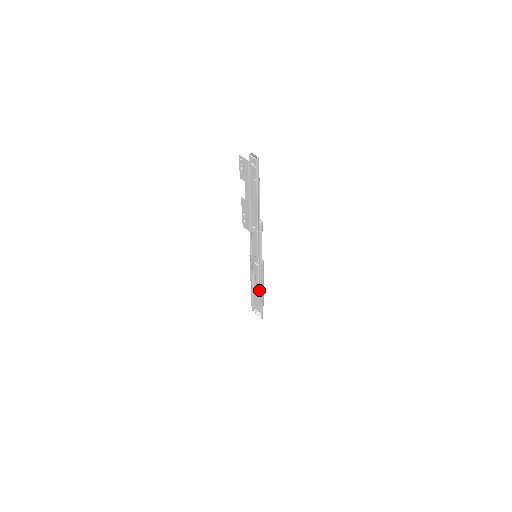
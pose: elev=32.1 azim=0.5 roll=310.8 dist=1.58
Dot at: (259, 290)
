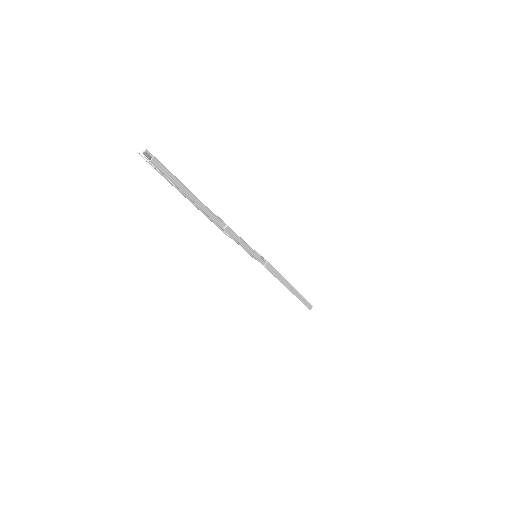
Dot at: occluded
